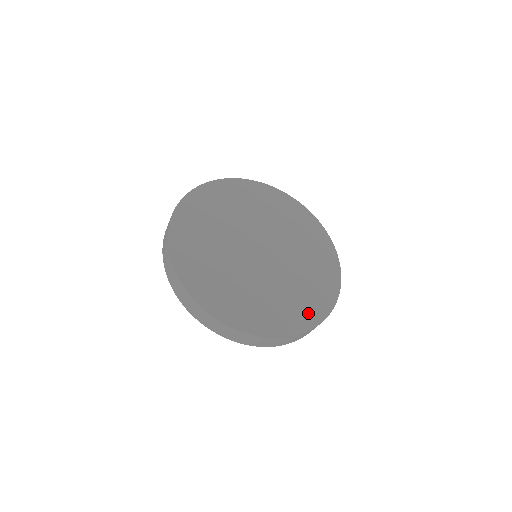
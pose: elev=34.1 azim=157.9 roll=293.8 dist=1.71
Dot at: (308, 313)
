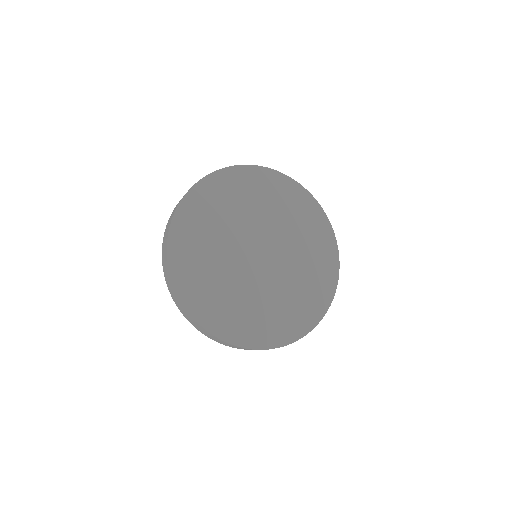
Dot at: (316, 304)
